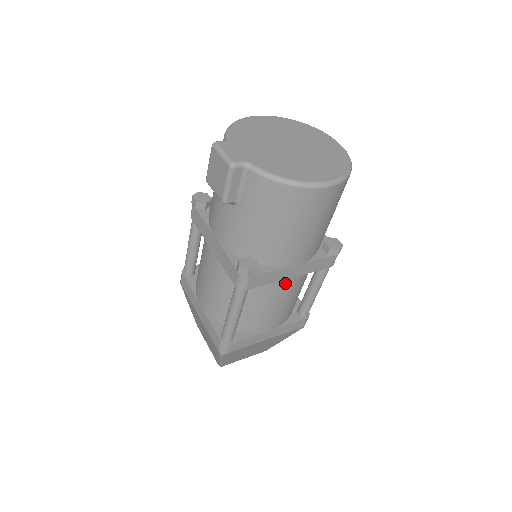
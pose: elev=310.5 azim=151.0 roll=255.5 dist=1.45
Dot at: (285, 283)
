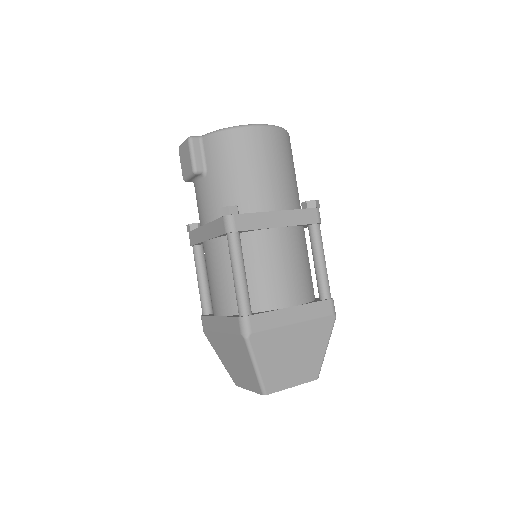
Dot at: (276, 234)
